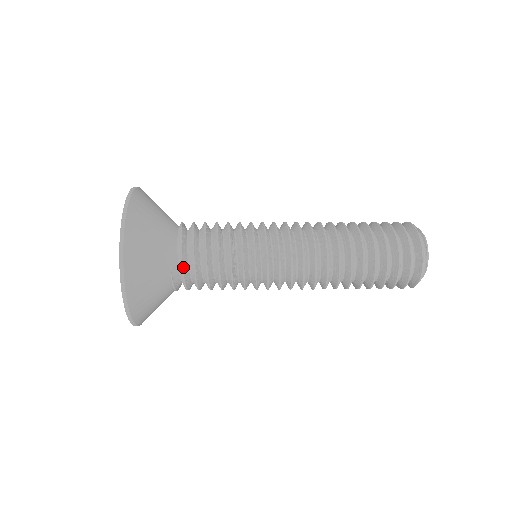
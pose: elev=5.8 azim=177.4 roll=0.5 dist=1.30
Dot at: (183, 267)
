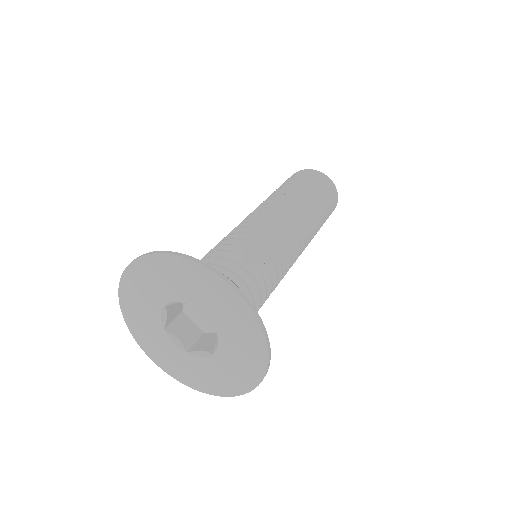
Dot at: occluded
